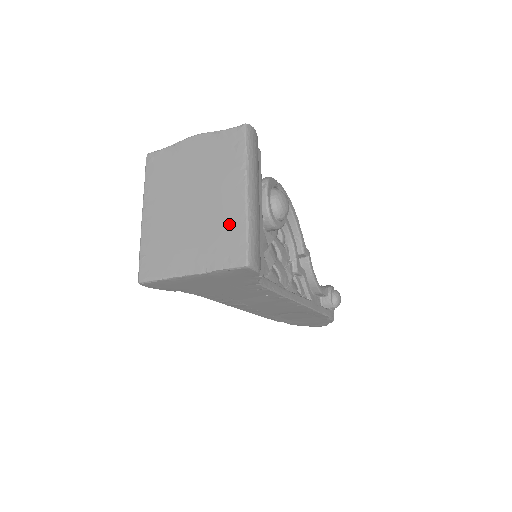
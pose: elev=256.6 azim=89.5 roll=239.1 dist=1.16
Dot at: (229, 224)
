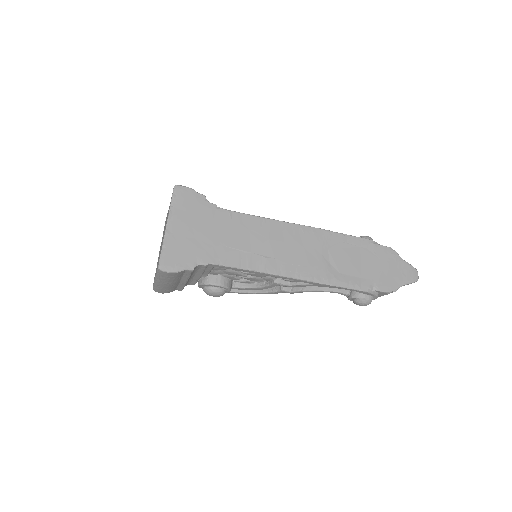
Dot at: occluded
